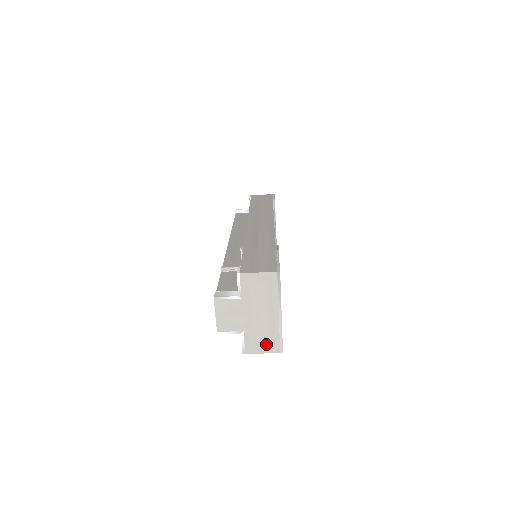
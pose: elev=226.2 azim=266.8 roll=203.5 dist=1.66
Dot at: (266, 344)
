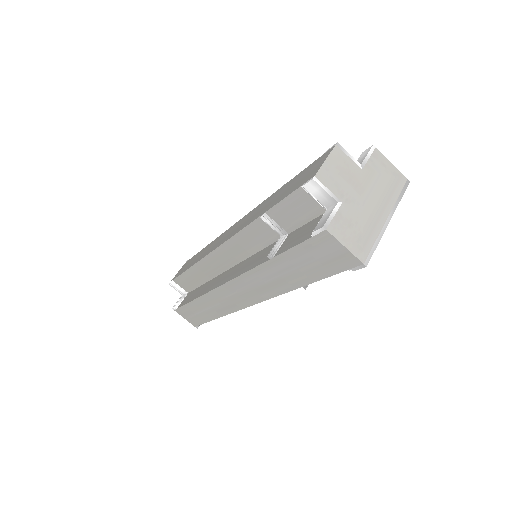
Dot at: (355, 239)
